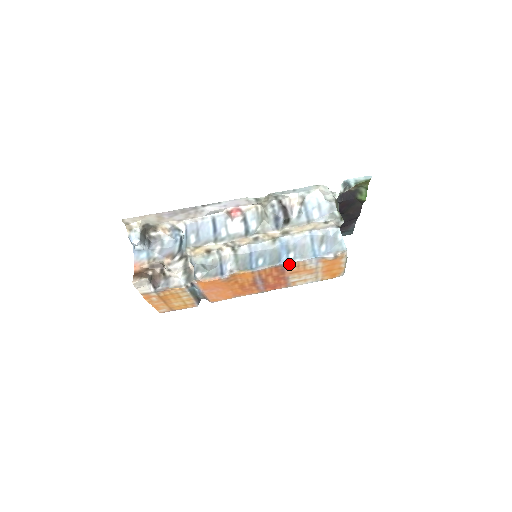
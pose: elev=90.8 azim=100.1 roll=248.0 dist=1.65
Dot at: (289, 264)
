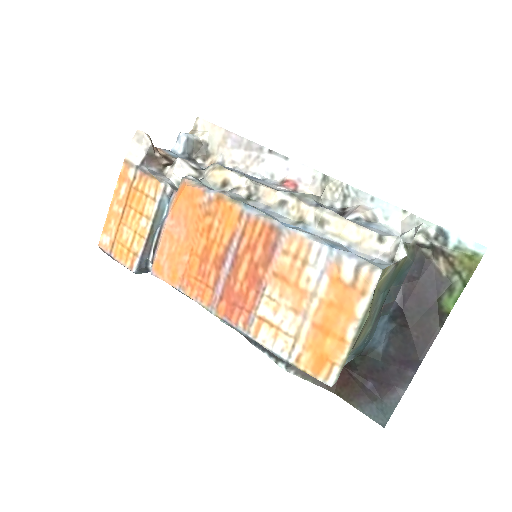
Dot at: (290, 236)
